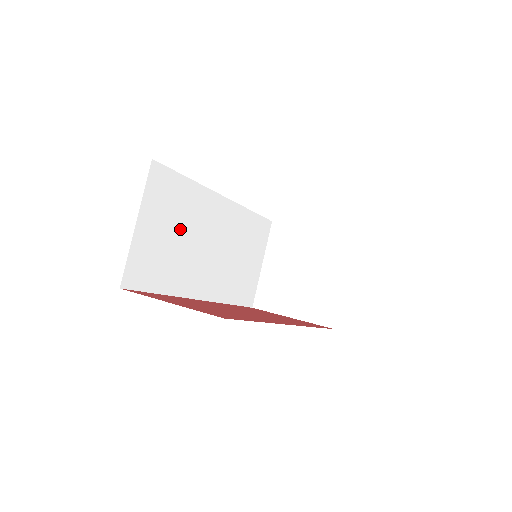
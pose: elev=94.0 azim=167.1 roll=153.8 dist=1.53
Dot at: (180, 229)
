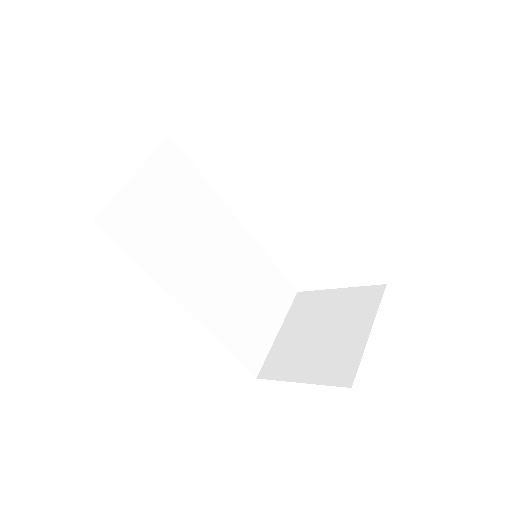
Dot at: (181, 216)
